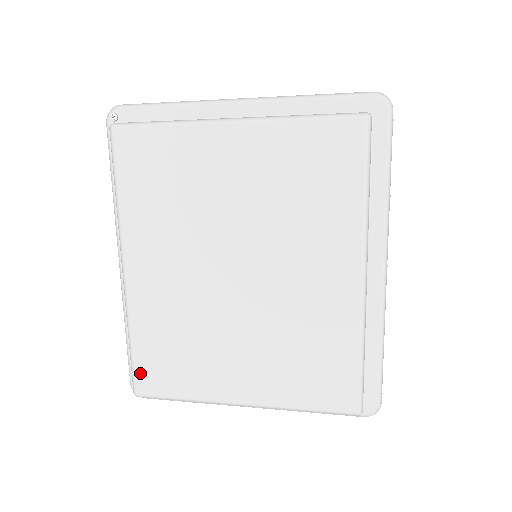
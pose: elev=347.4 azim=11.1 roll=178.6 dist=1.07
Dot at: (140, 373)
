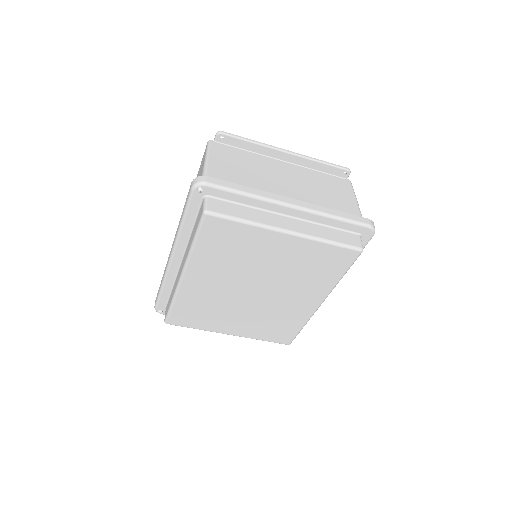
Dot at: (173, 316)
